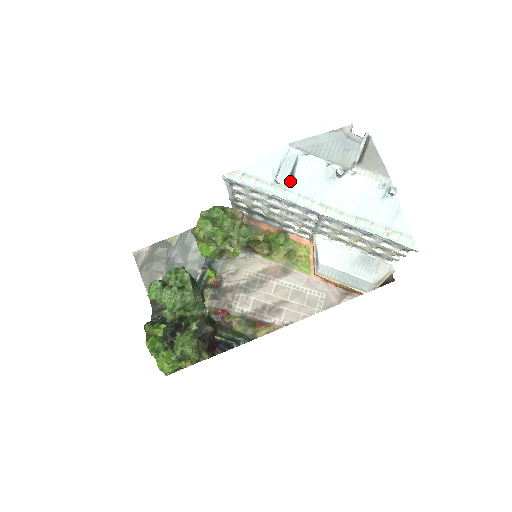
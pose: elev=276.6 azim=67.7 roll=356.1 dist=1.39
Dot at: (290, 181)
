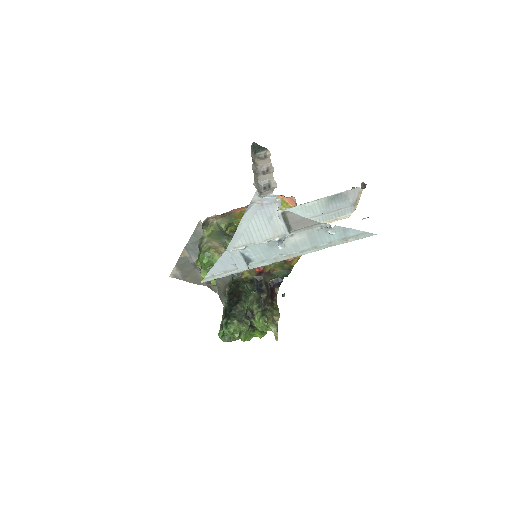
Dot at: (249, 261)
